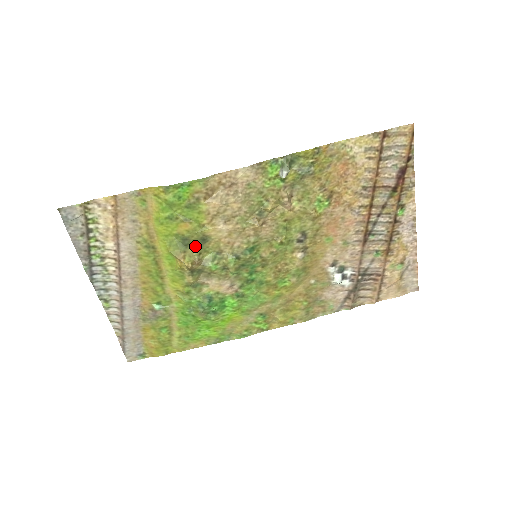
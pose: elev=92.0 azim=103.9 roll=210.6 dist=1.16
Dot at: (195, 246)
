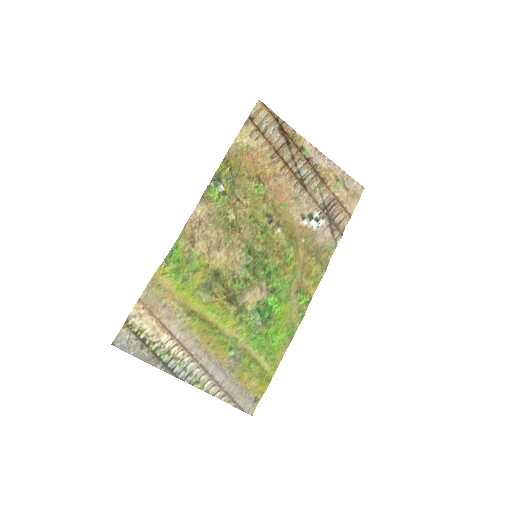
Dot at: (216, 283)
